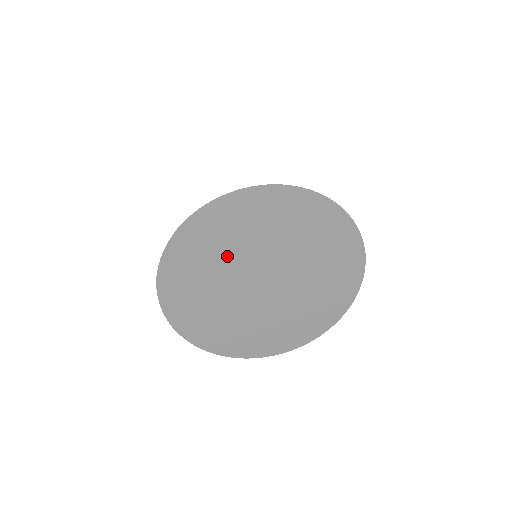
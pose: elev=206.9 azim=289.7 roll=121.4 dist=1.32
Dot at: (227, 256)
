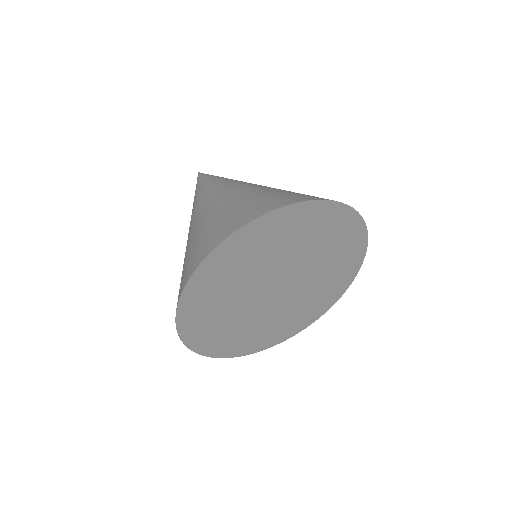
Dot at: (246, 276)
